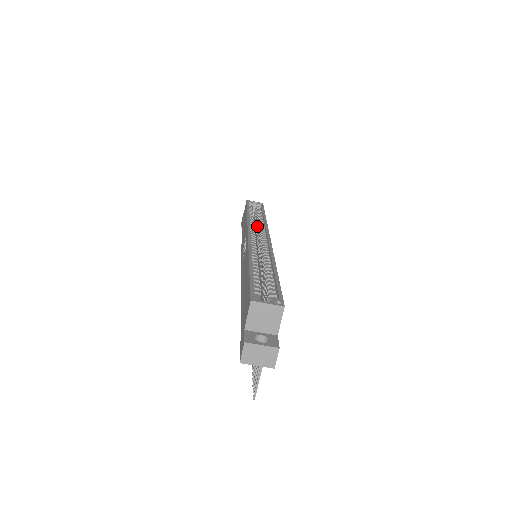
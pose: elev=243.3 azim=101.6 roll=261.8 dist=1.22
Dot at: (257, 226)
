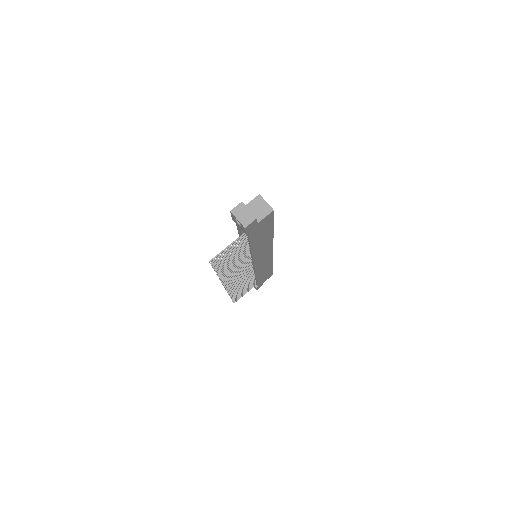
Dot at: occluded
